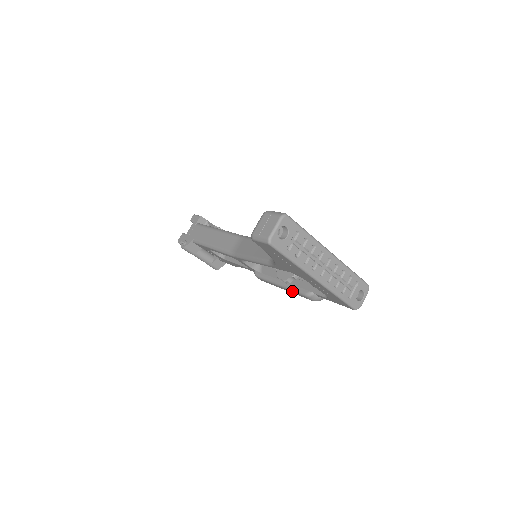
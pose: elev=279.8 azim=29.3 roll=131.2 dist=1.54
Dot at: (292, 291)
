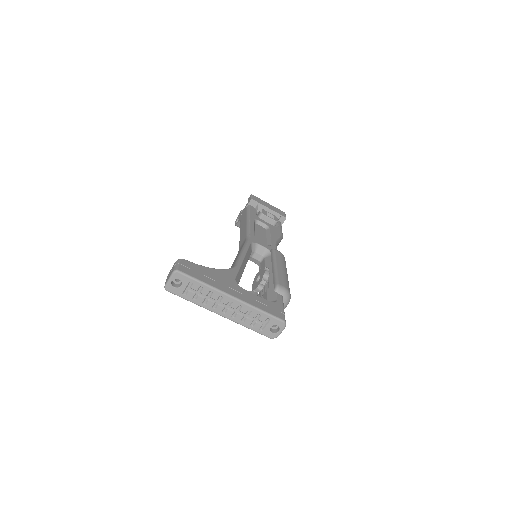
Dot at: occluded
